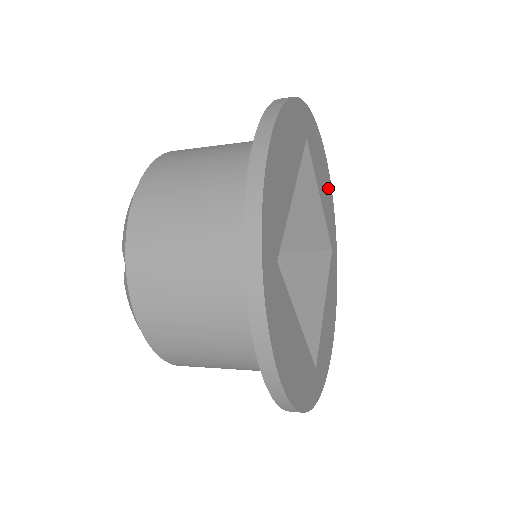
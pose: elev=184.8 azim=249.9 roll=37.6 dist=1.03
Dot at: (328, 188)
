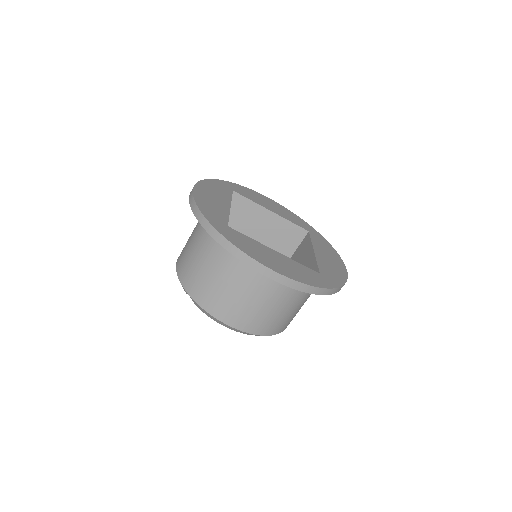
Dot at: (338, 269)
